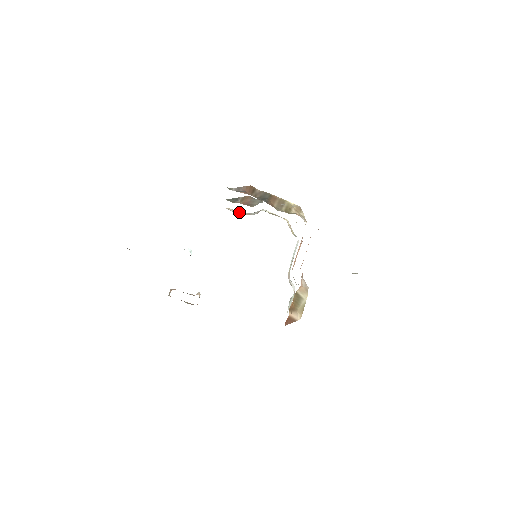
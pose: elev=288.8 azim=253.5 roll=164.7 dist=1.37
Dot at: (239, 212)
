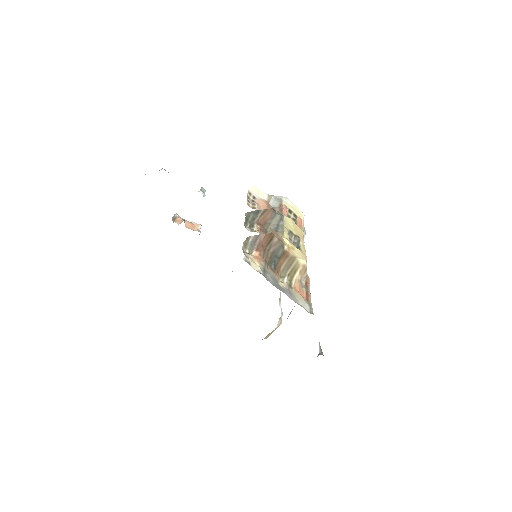
Dot at: (261, 193)
